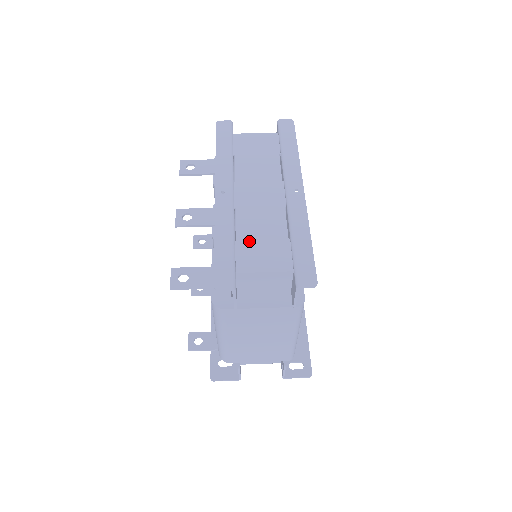
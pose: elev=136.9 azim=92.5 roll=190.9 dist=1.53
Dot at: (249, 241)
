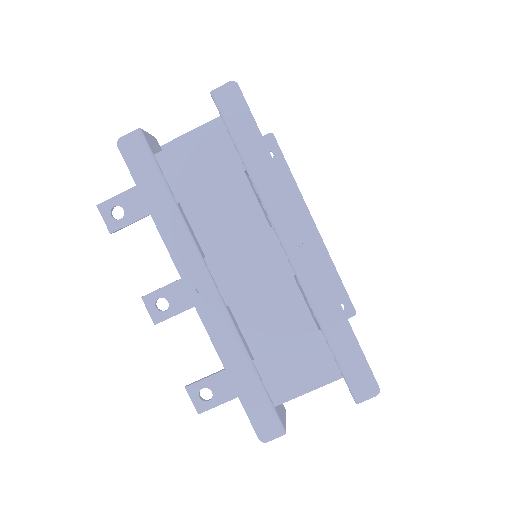
Dot at: (270, 354)
